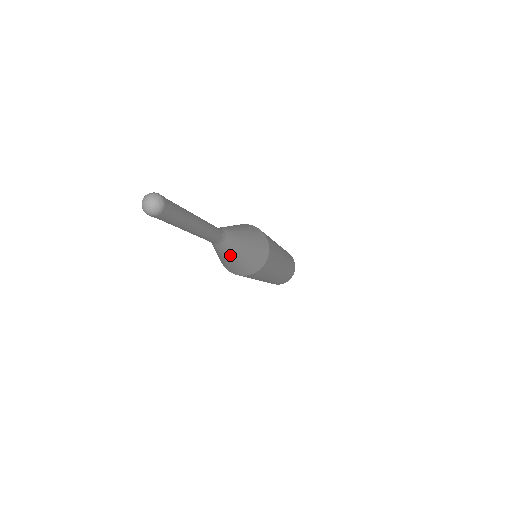
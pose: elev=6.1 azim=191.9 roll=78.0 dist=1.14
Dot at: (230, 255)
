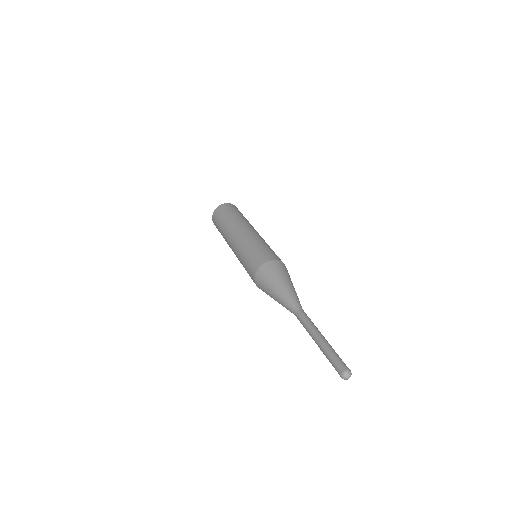
Dot at: occluded
